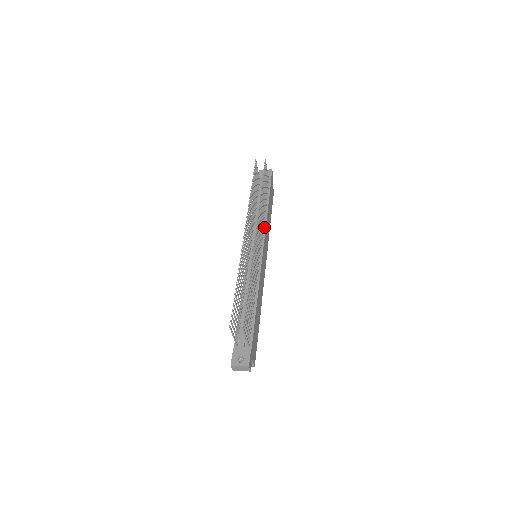
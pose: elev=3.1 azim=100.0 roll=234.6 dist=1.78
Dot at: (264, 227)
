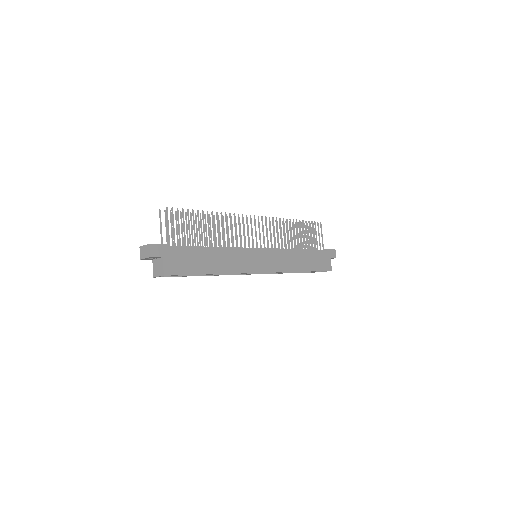
Dot at: (283, 250)
